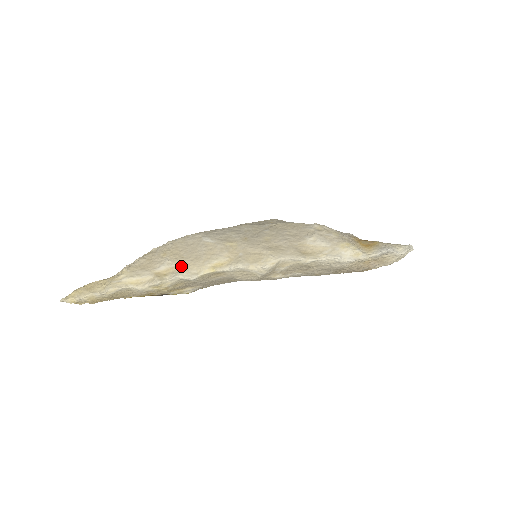
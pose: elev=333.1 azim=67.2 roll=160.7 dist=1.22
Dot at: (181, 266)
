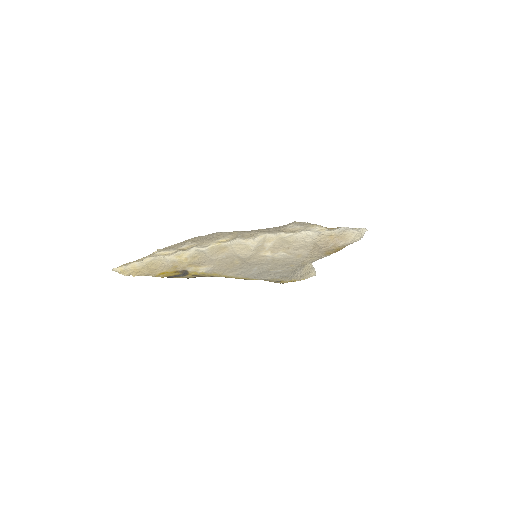
Dot at: (197, 244)
